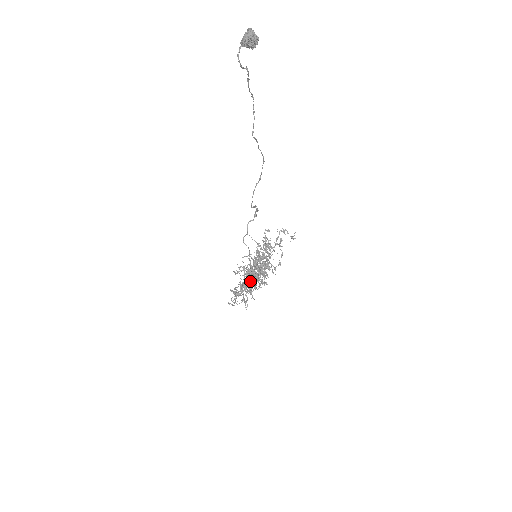
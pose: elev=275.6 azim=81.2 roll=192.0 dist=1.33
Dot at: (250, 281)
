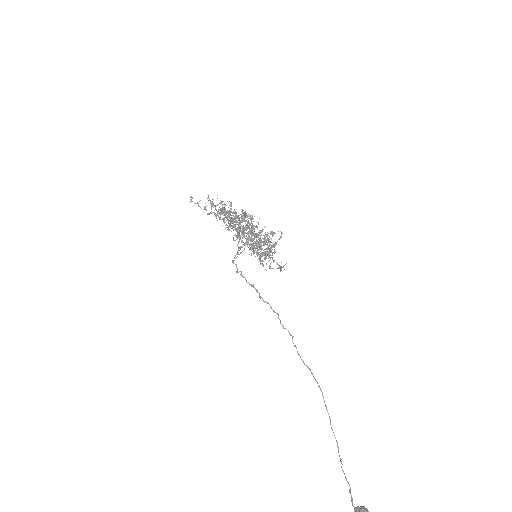
Dot at: occluded
